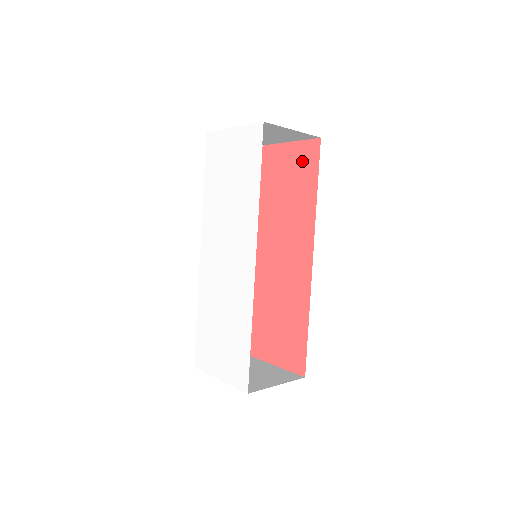
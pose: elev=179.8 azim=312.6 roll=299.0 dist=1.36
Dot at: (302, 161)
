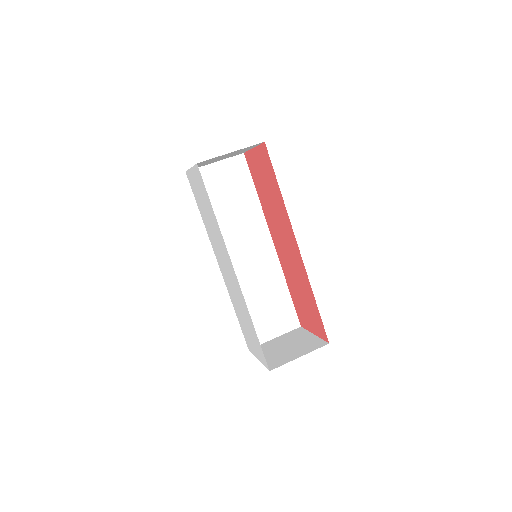
Dot at: (264, 164)
